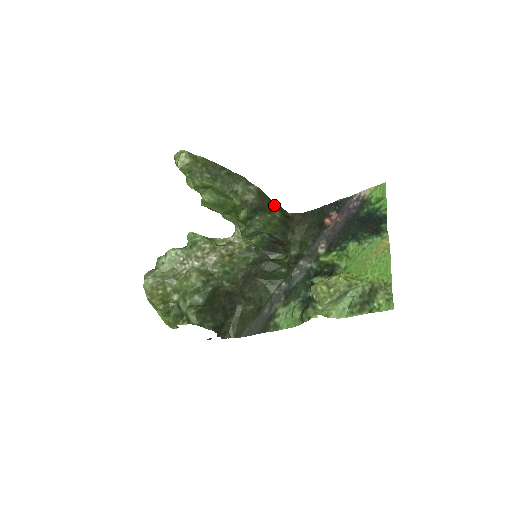
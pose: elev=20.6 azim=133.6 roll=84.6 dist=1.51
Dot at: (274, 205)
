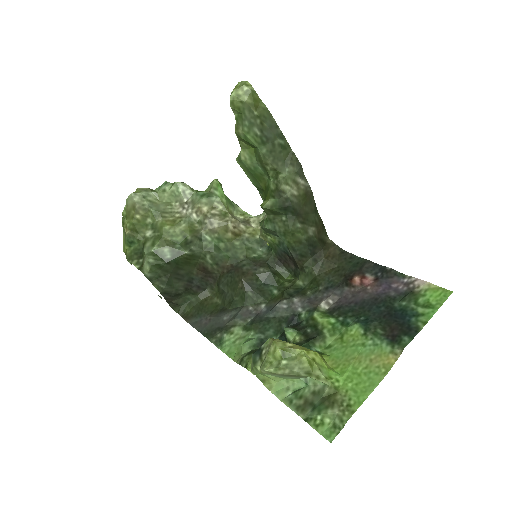
Dot at: (316, 218)
